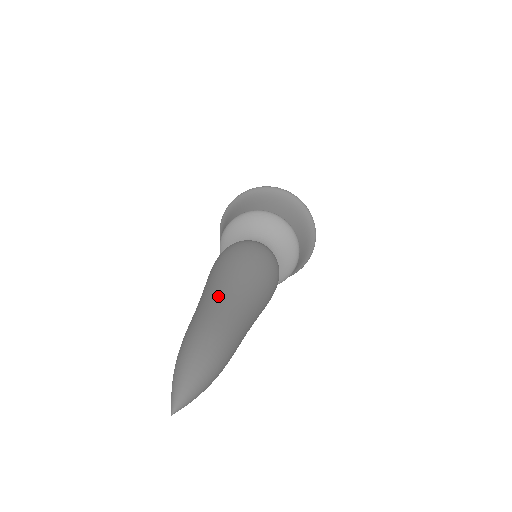
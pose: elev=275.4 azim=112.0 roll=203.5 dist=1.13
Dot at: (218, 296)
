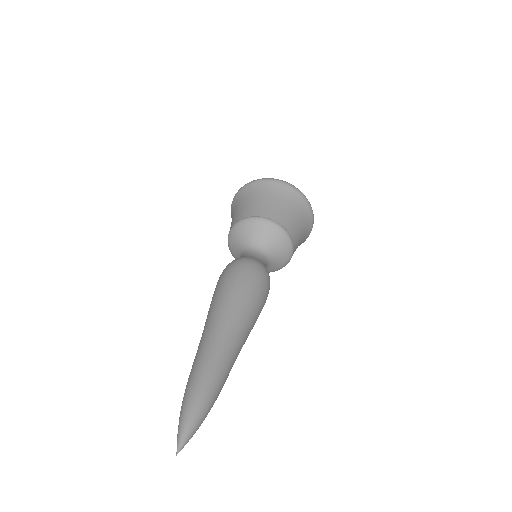
Dot at: (211, 342)
